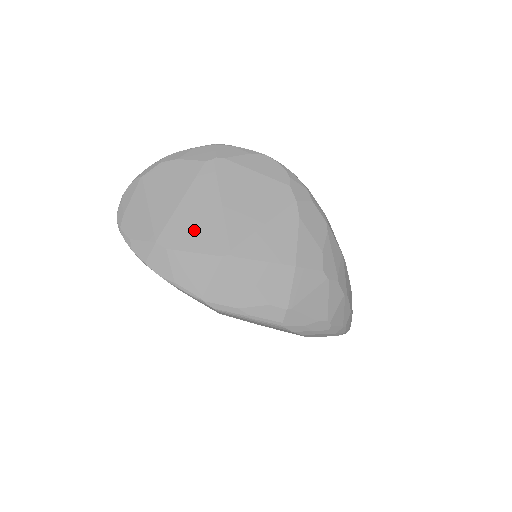
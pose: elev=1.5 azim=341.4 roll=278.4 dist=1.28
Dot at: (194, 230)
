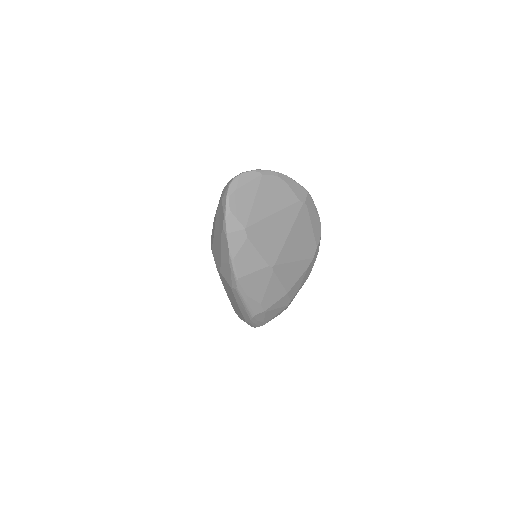
Dot at: (267, 238)
